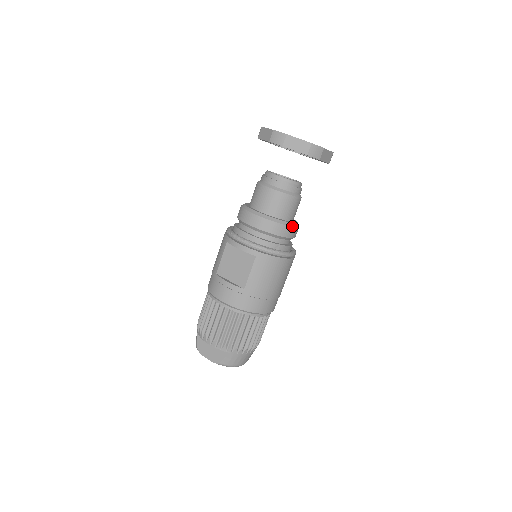
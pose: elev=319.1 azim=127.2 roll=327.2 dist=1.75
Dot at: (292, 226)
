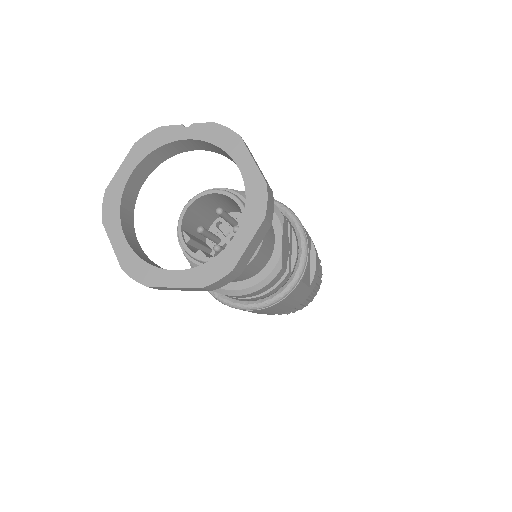
Dot at: (222, 293)
